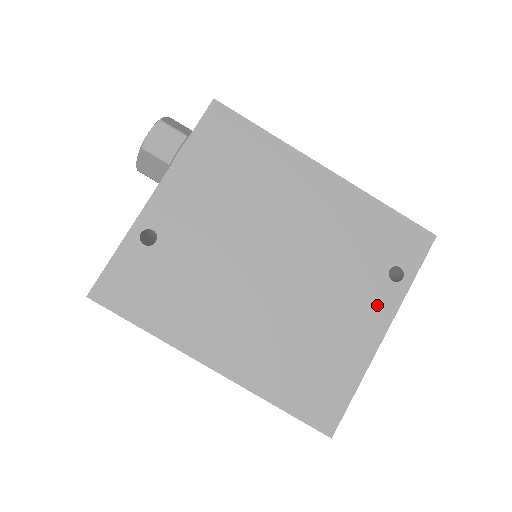
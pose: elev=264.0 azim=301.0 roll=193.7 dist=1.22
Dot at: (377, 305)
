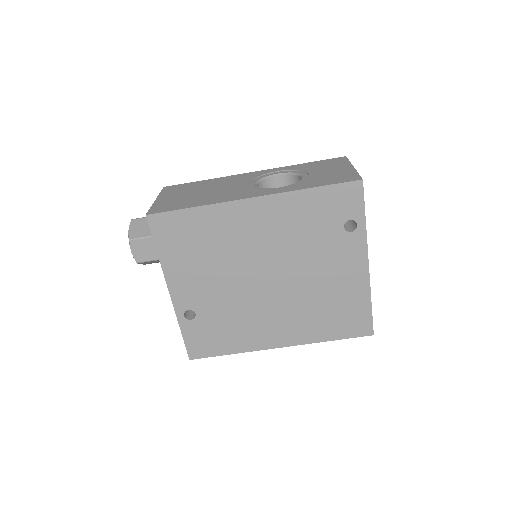
Dot at: (351, 253)
